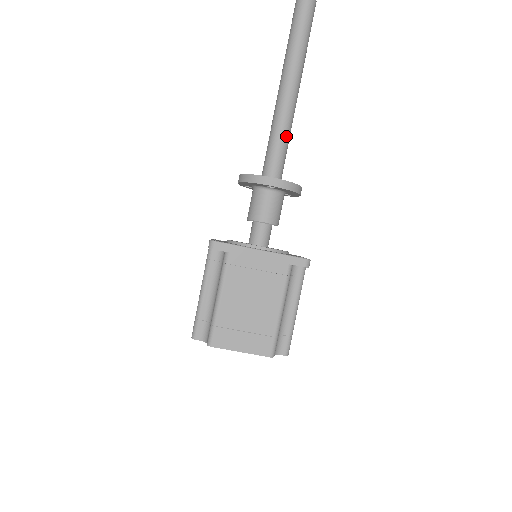
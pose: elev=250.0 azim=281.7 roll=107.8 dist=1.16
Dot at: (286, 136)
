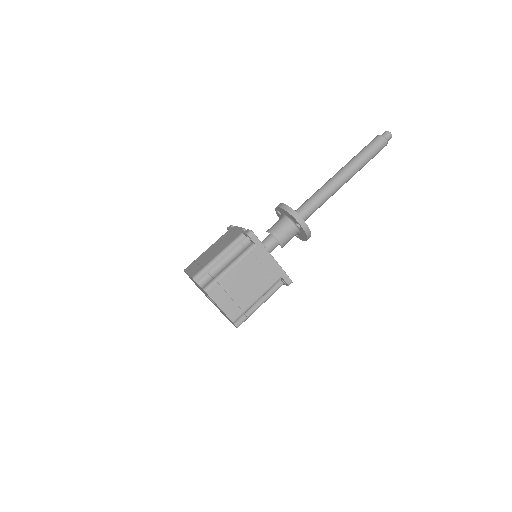
Dot at: (322, 203)
